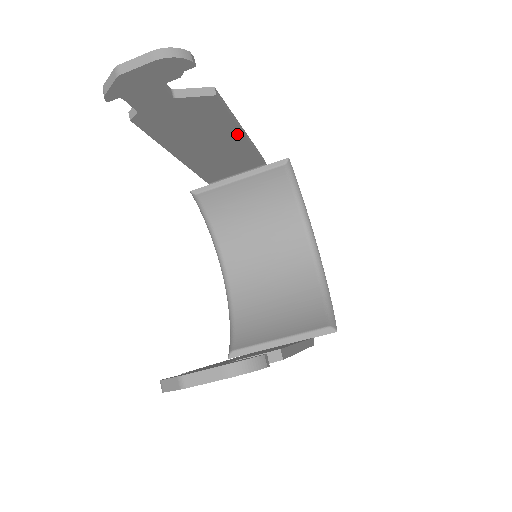
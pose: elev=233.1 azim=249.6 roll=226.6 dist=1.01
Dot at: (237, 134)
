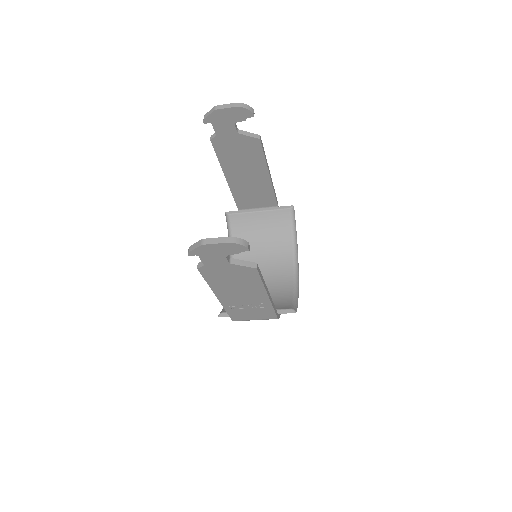
Dot at: (265, 172)
